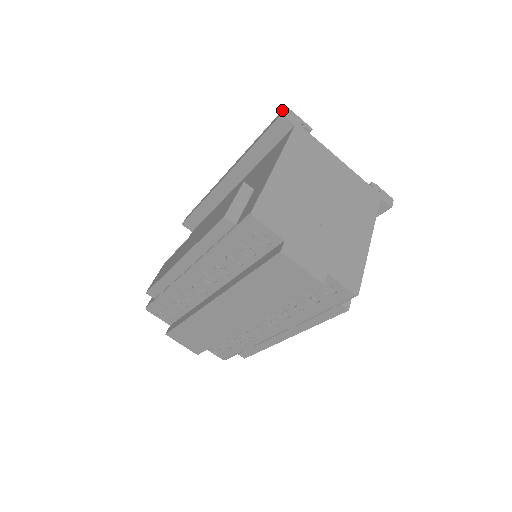
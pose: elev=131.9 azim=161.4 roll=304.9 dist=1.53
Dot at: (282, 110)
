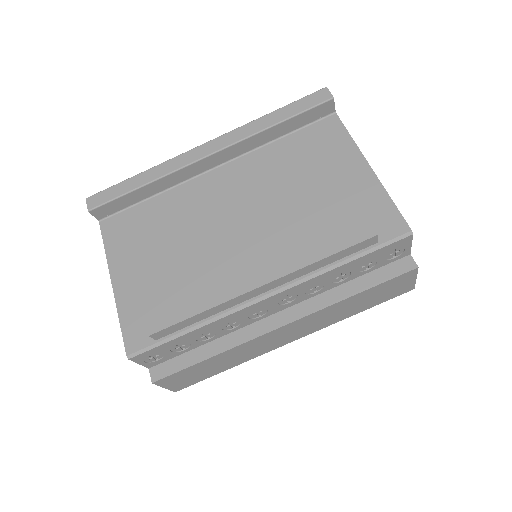
Dot at: (322, 90)
